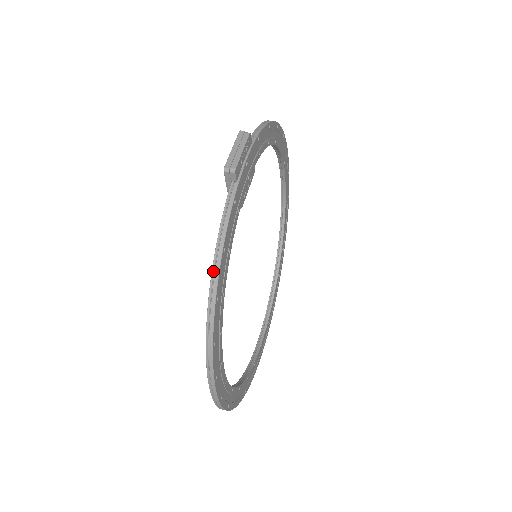
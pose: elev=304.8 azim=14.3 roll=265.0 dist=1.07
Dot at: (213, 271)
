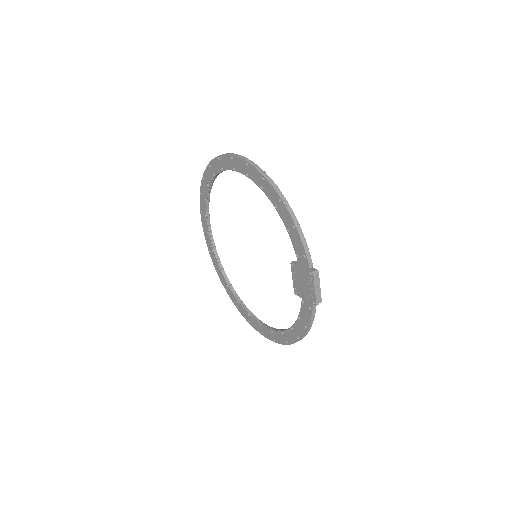
Dot at: (305, 335)
